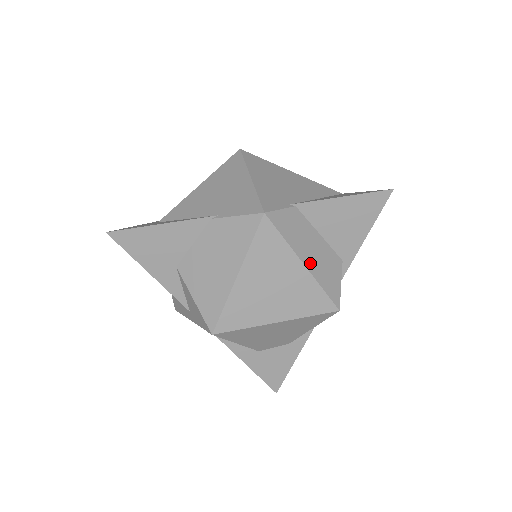
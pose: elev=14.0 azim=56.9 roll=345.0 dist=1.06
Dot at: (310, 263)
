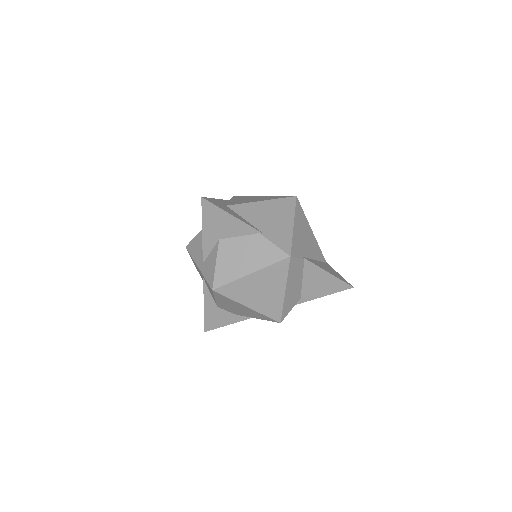
Dot at: (288, 292)
